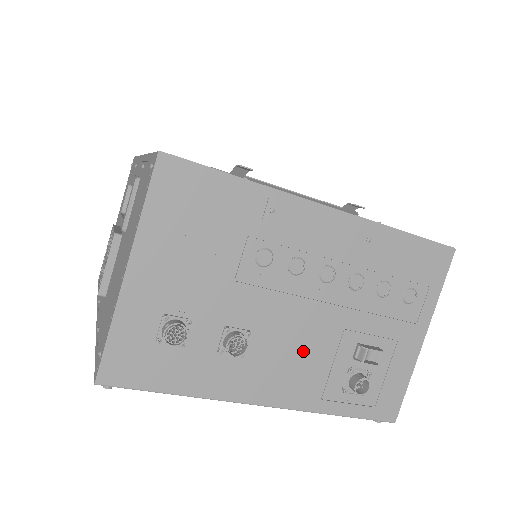
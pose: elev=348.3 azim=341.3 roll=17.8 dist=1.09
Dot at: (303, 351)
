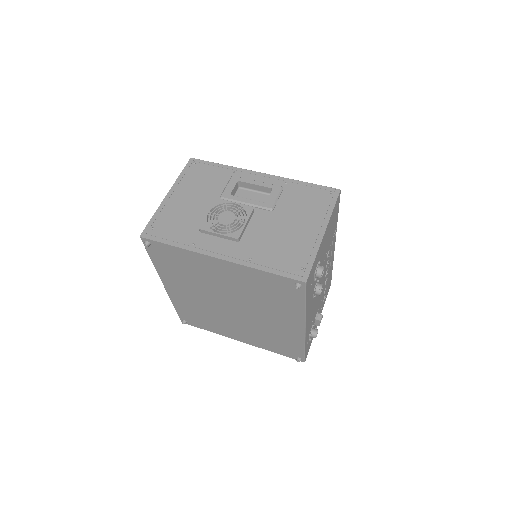
Dot at: (315, 306)
